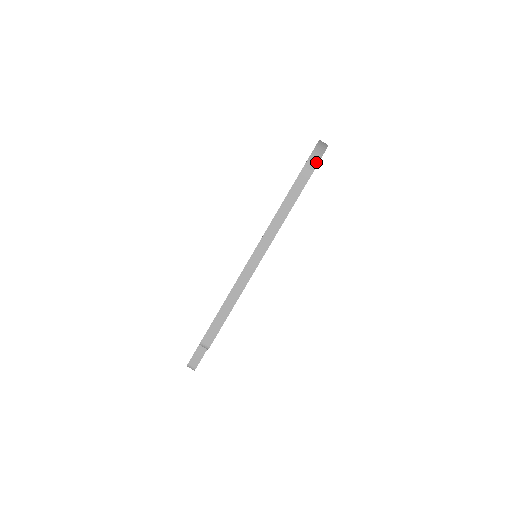
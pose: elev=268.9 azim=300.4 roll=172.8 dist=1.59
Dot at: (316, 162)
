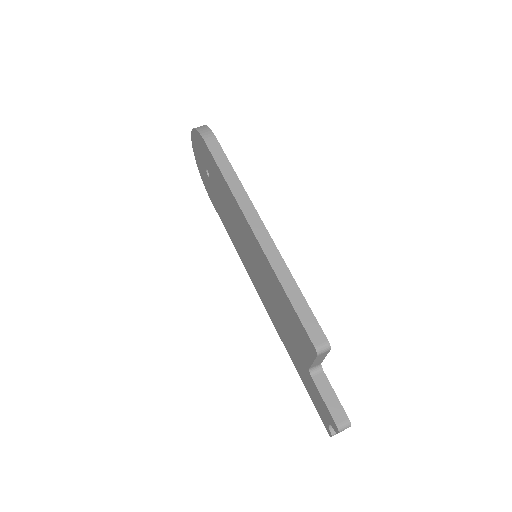
Dot at: (207, 129)
